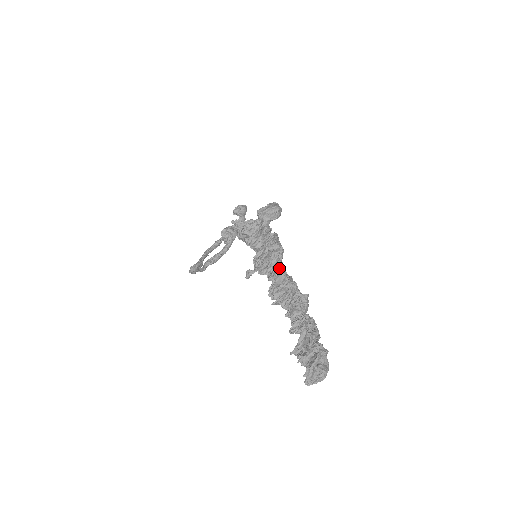
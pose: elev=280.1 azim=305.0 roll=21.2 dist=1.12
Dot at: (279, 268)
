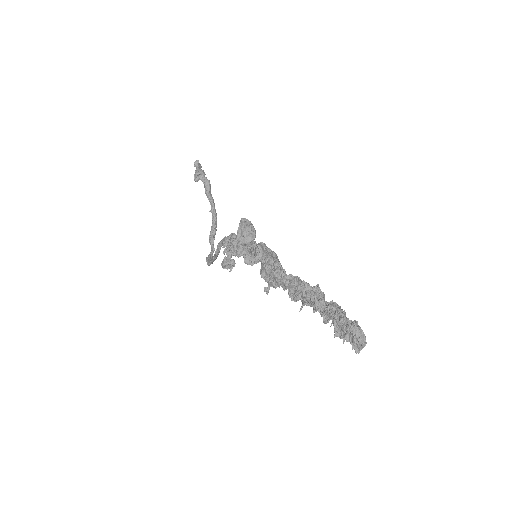
Dot at: (285, 278)
